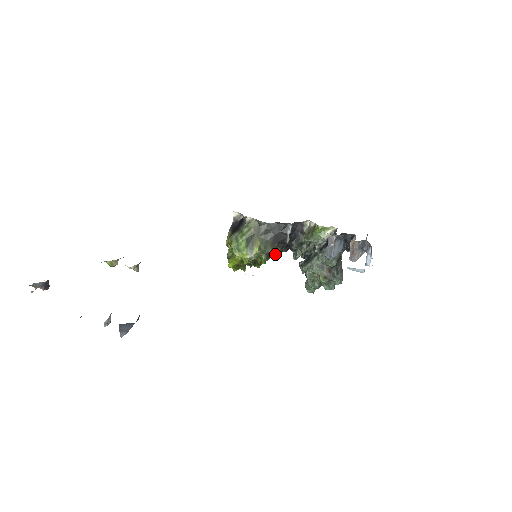
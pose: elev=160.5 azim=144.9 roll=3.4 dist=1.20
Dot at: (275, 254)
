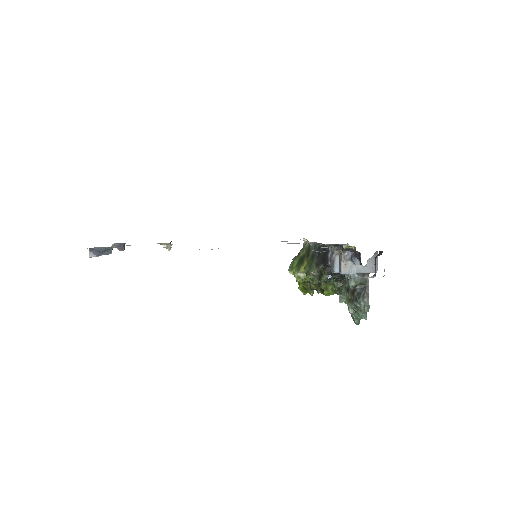
Dot at: (323, 277)
